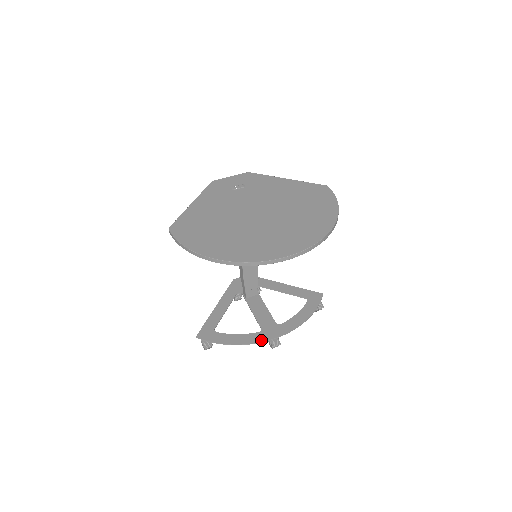
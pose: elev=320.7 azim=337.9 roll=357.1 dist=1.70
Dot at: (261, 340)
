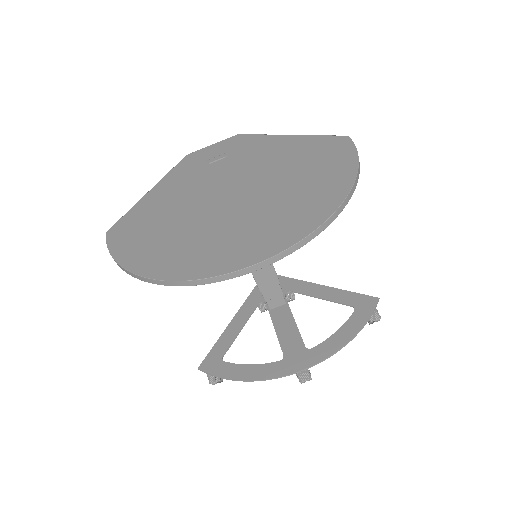
Dot at: (281, 374)
